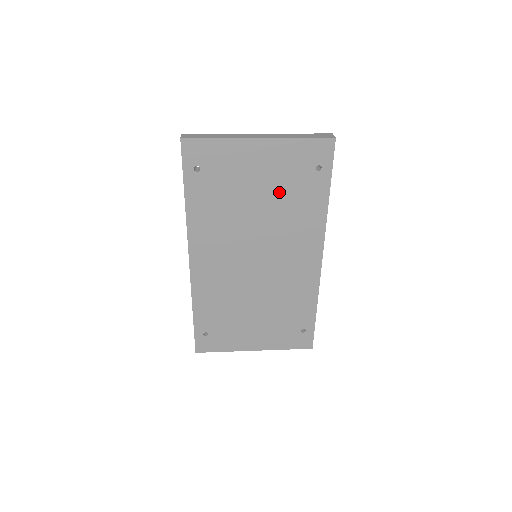
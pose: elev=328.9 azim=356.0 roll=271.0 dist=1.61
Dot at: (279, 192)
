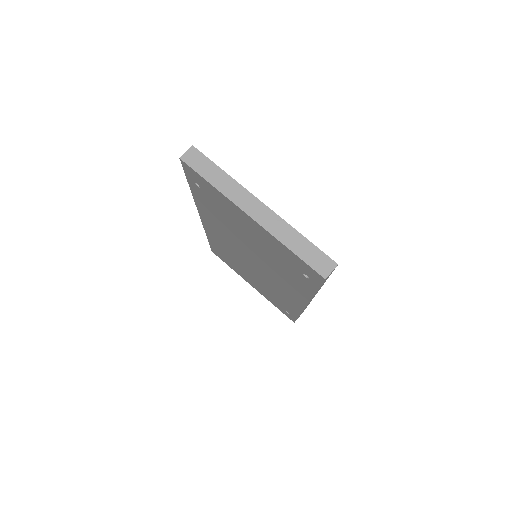
Dot at: (269, 254)
